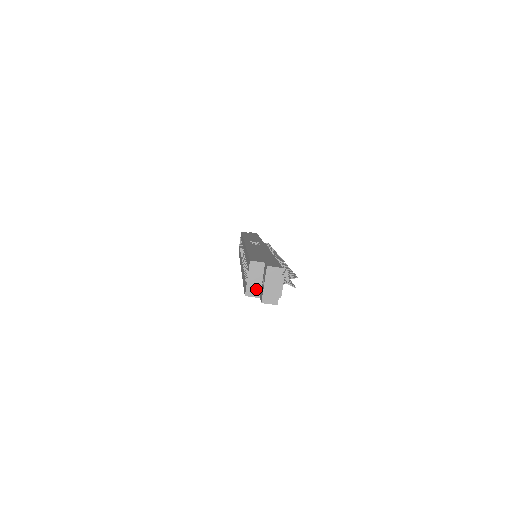
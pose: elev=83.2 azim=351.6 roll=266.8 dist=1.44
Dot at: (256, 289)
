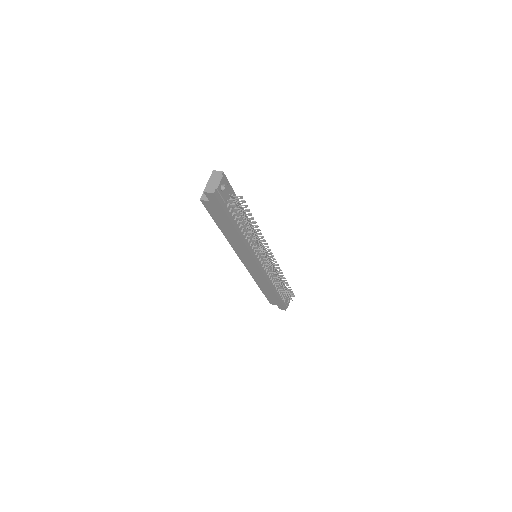
Dot at: occluded
